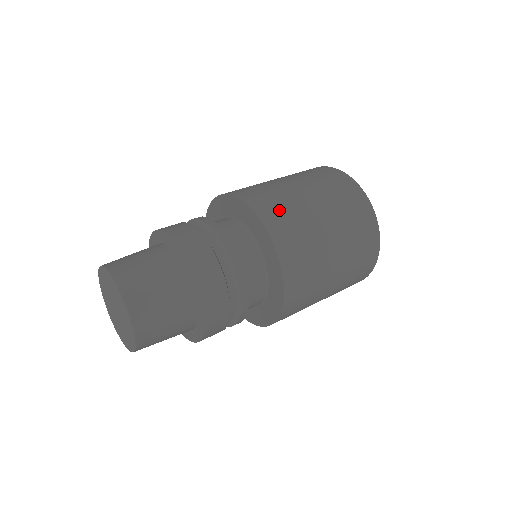
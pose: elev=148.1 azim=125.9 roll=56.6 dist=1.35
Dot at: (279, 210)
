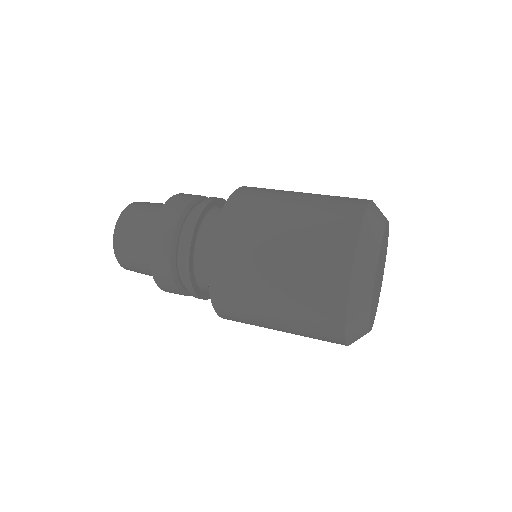
Dot at: (243, 217)
